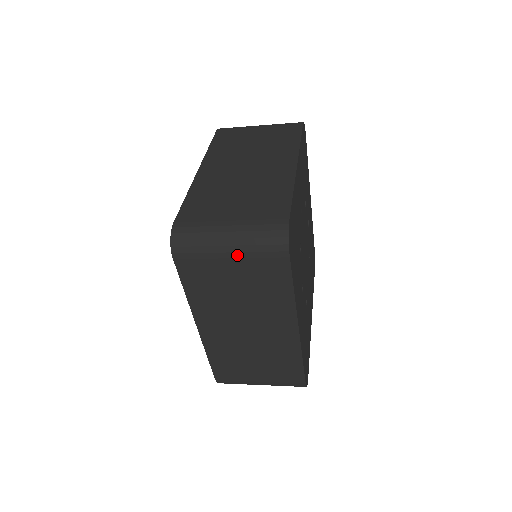
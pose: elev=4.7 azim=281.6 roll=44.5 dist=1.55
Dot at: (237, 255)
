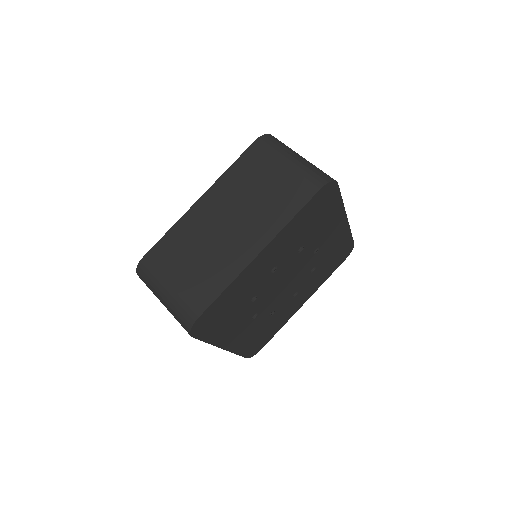
Dot at: occluded
